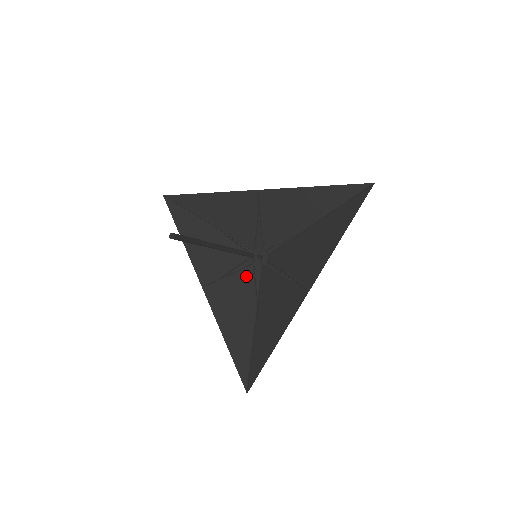
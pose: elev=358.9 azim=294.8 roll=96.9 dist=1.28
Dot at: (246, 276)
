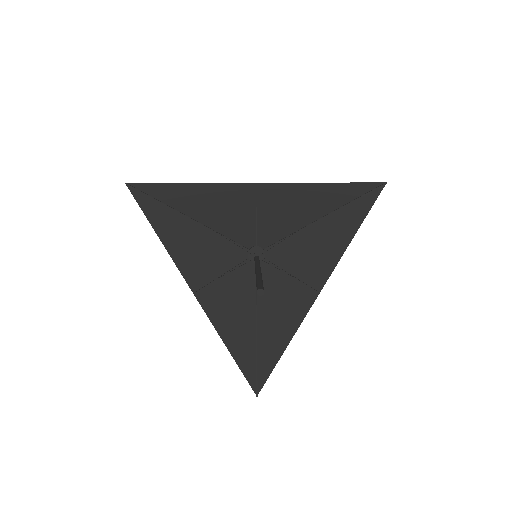
Dot at: (240, 275)
